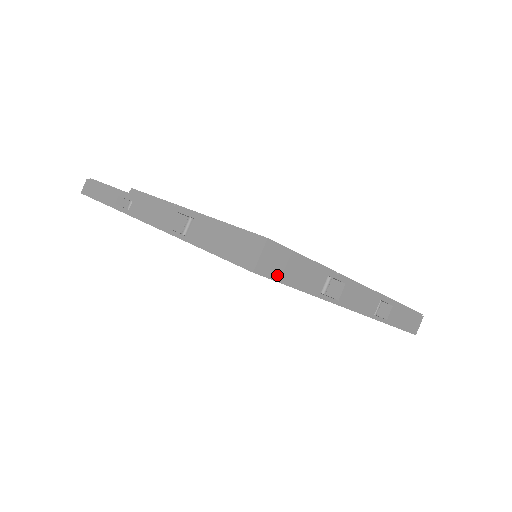
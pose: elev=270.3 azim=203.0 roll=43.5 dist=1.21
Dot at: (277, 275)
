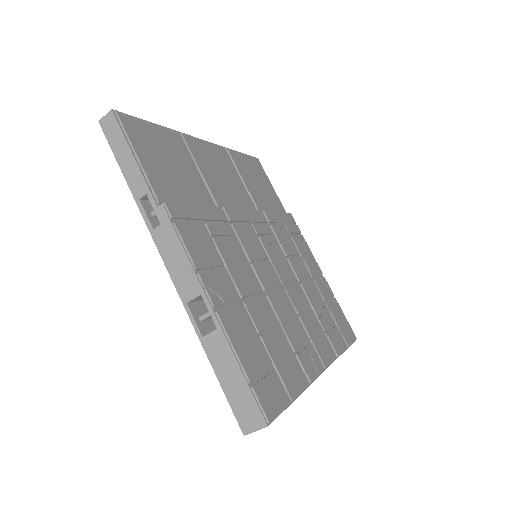
Dot at: occluded
